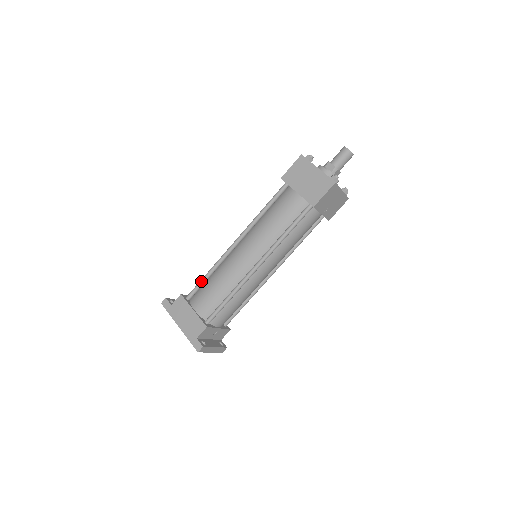
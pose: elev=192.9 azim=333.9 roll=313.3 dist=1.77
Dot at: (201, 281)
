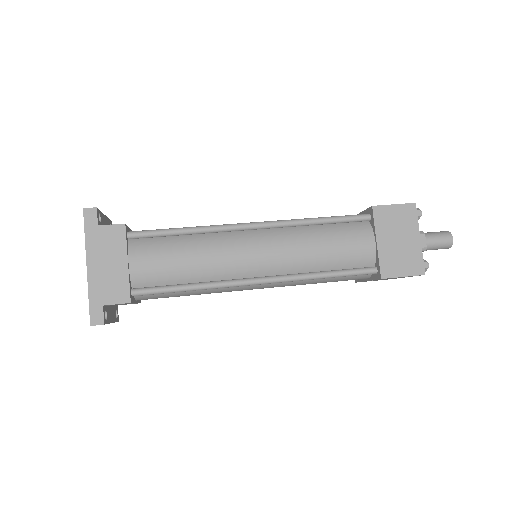
Dot at: (168, 231)
